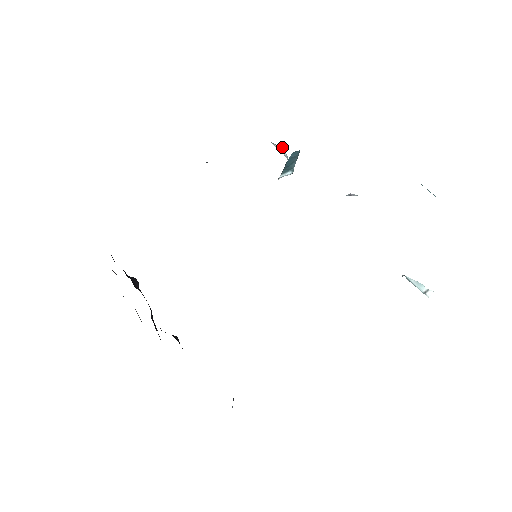
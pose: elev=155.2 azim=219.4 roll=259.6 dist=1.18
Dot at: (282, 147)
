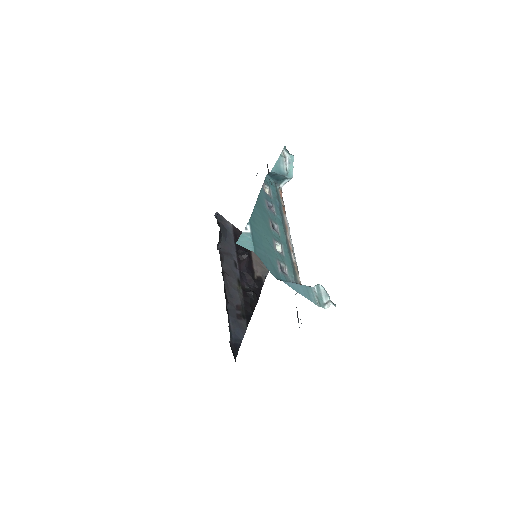
Dot at: (288, 154)
